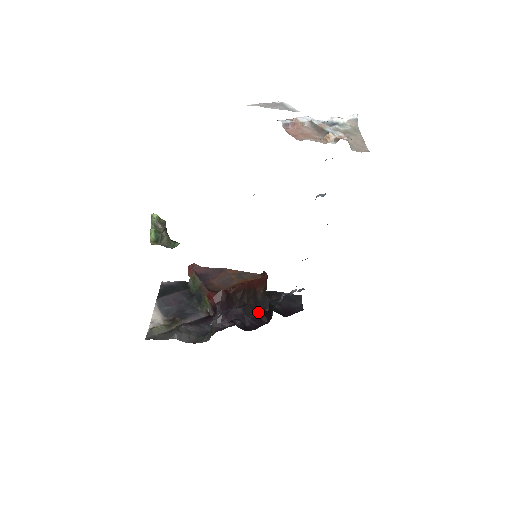
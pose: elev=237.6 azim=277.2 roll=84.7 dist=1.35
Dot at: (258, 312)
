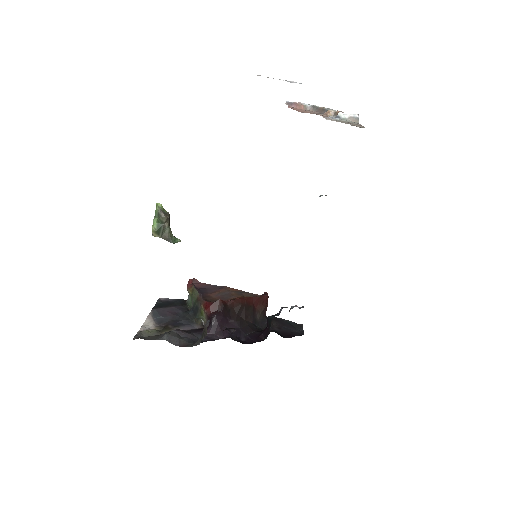
Dot at: (255, 330)
